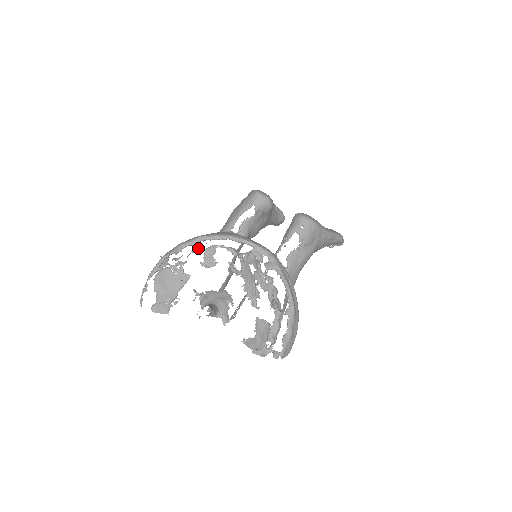
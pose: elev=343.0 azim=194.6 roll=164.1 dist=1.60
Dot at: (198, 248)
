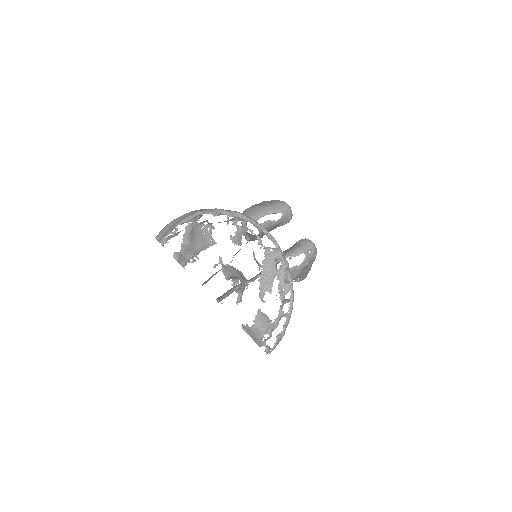
Dot at: occluded
